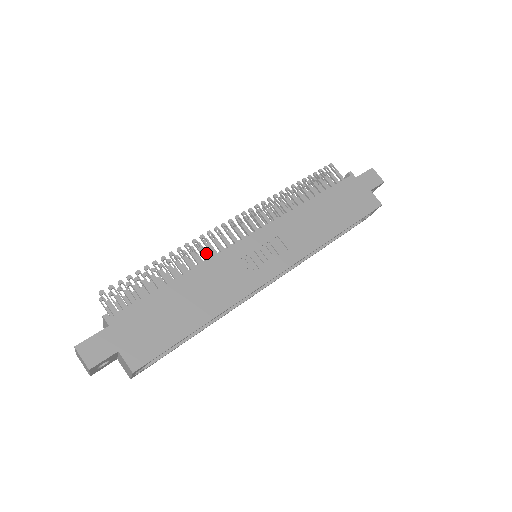
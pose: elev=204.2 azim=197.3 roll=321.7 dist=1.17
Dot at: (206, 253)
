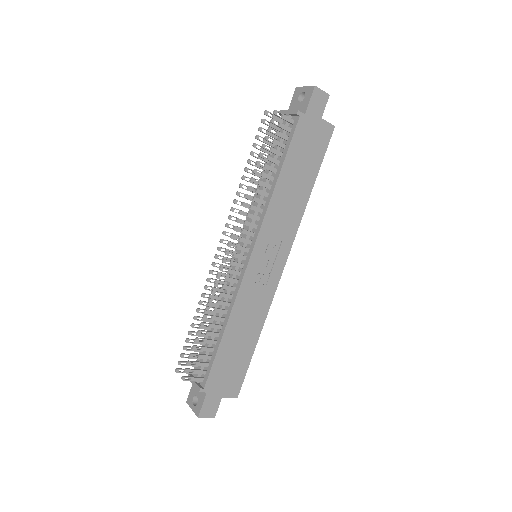
Dot at: (227, 294)
